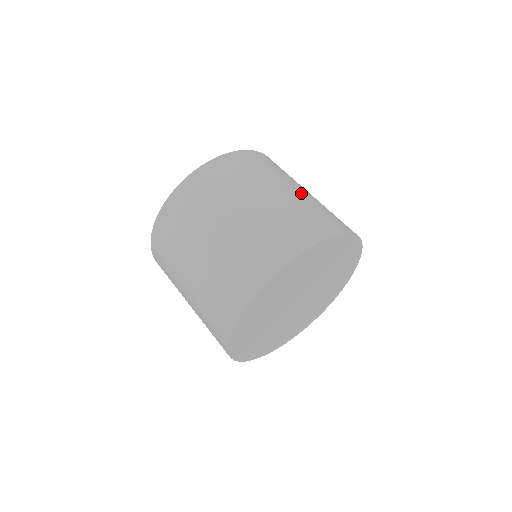
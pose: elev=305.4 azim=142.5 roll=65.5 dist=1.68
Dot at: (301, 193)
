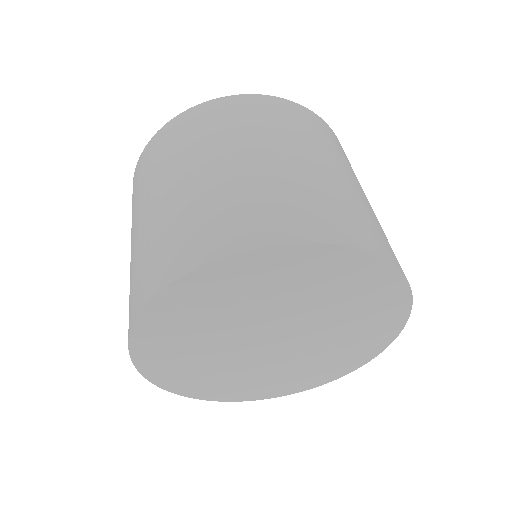
Dot at: occluded
